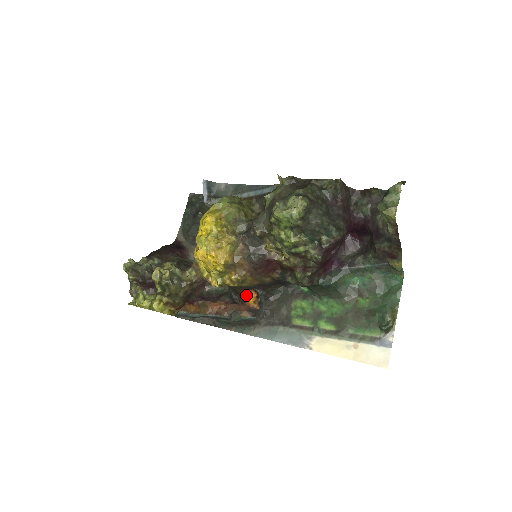
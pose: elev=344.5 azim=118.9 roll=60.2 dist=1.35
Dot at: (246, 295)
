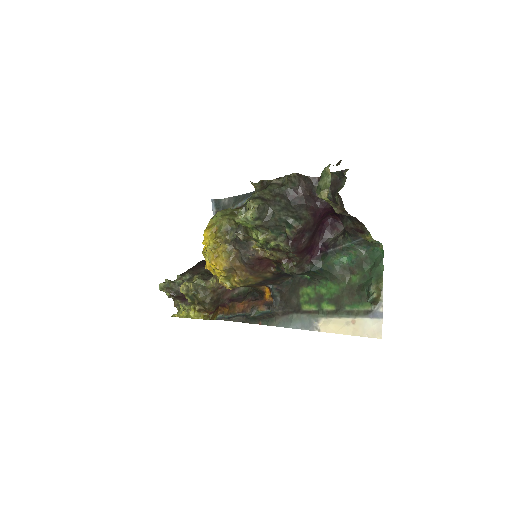
Dot at: (262, 291)
